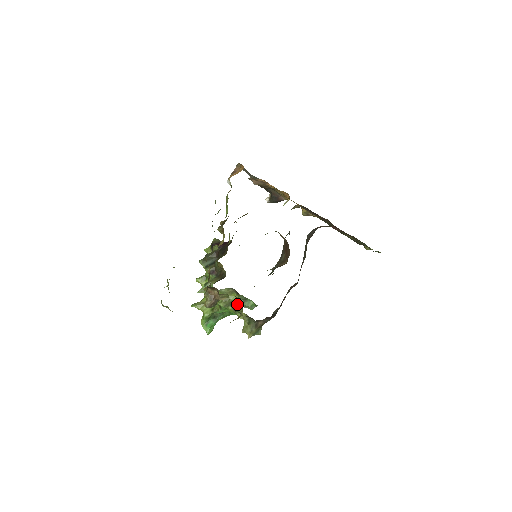
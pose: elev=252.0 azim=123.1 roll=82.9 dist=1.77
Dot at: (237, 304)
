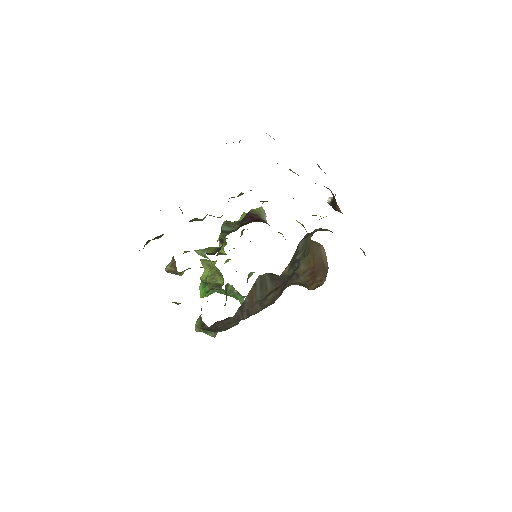
Dot at: occluded
